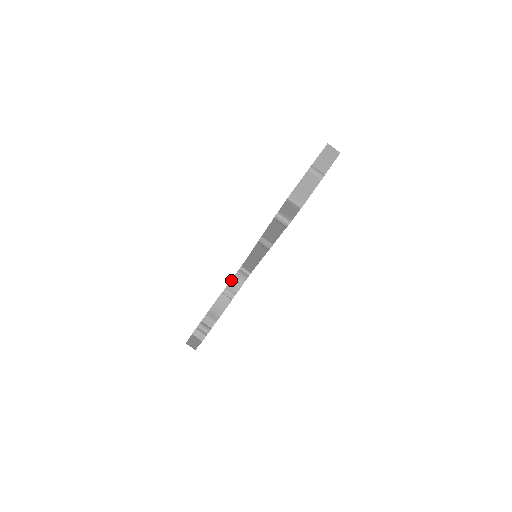
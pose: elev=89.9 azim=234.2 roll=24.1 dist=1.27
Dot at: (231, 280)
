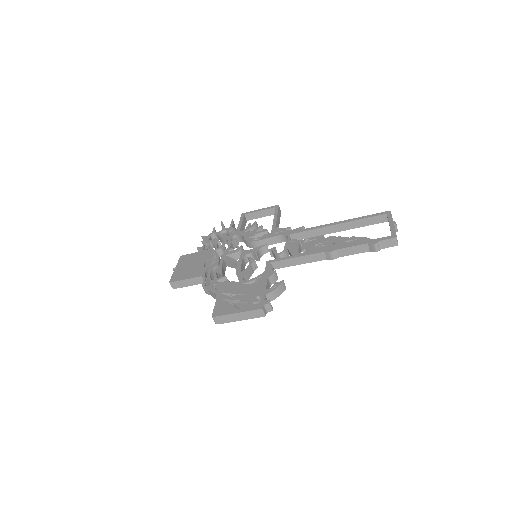
Dot at: (275, 272)
